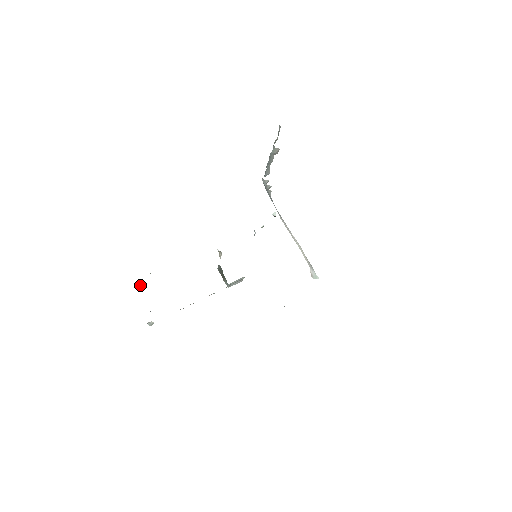
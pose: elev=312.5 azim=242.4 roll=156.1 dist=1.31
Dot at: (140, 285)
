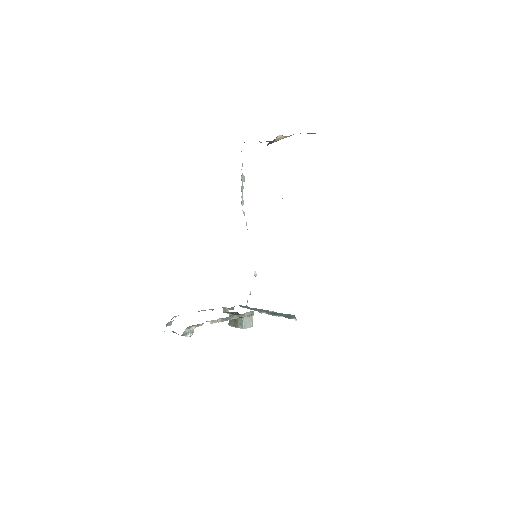
Dot at: (170, 323)
